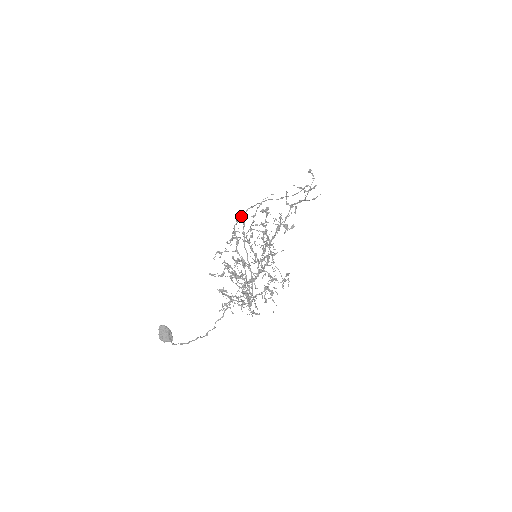
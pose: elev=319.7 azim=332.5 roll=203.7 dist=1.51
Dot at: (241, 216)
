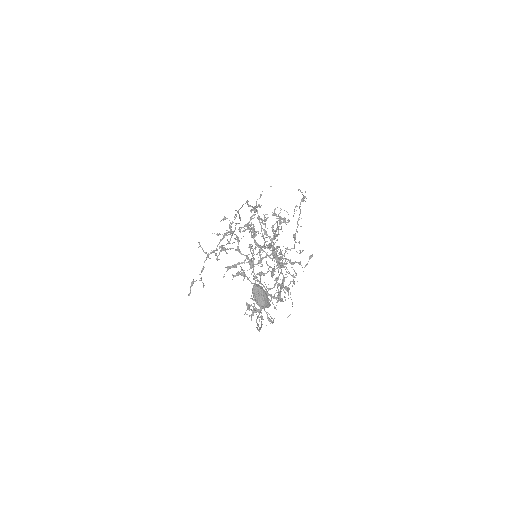
Dot at: (237, 211)
